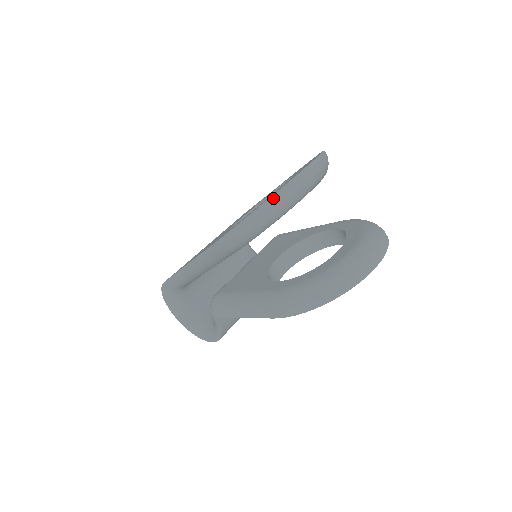
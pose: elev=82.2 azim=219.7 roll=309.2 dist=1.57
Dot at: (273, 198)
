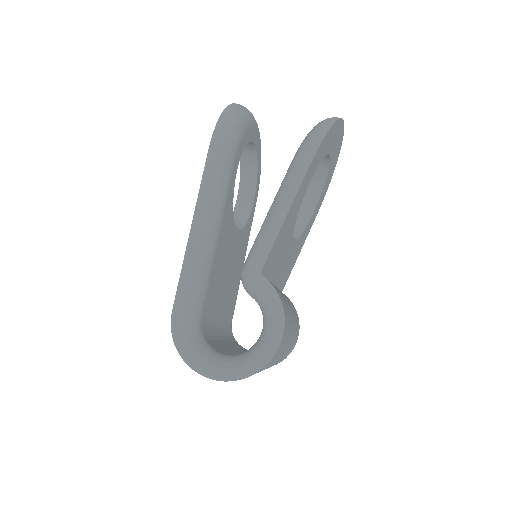
Dot at: (234, 104)
